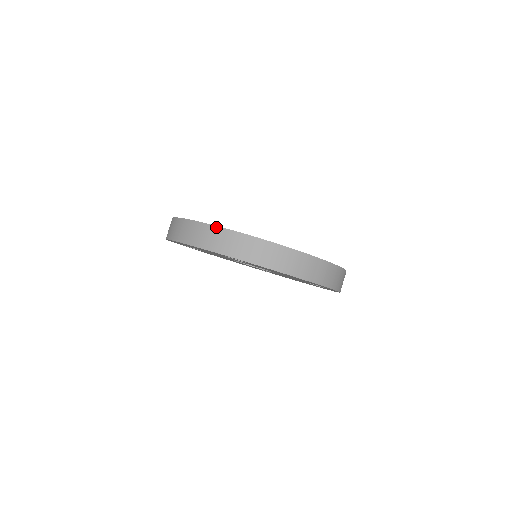
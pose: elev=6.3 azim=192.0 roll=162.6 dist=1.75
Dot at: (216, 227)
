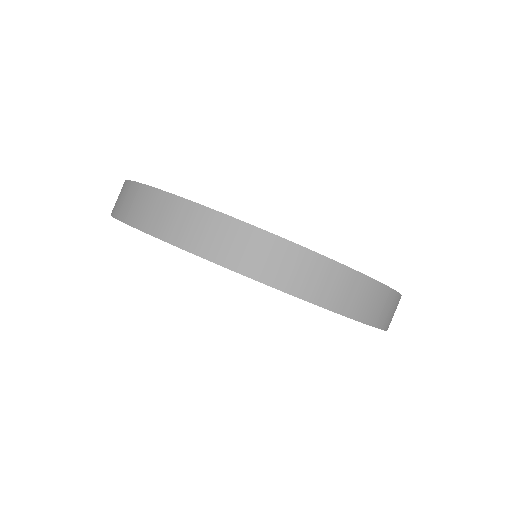
Dot at: (318, 256)
